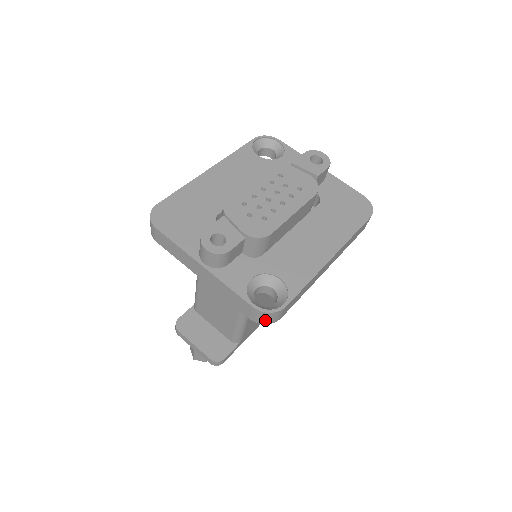
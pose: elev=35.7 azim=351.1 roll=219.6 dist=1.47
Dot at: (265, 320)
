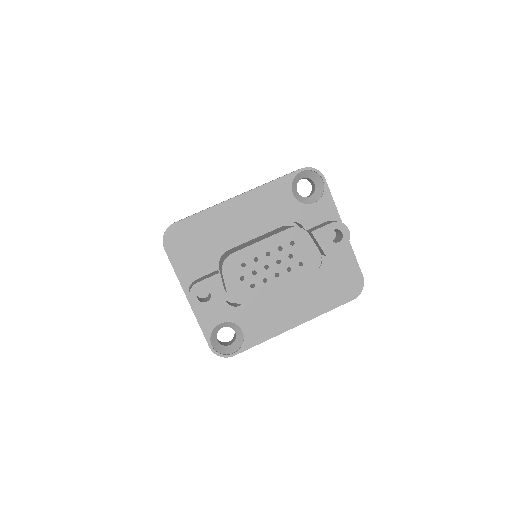
Dot at: occluded
